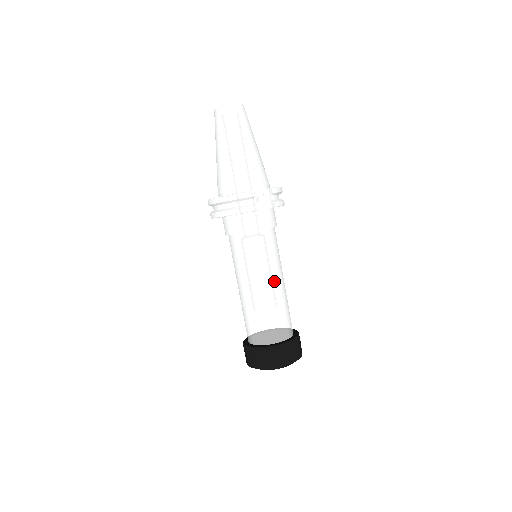
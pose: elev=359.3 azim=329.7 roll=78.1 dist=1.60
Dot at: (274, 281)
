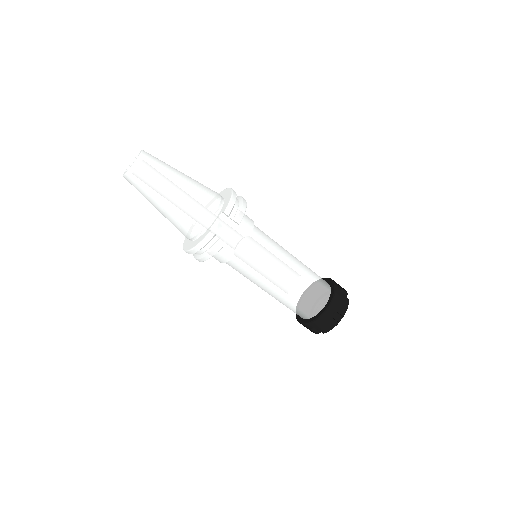
Dot at: (284, 272)
